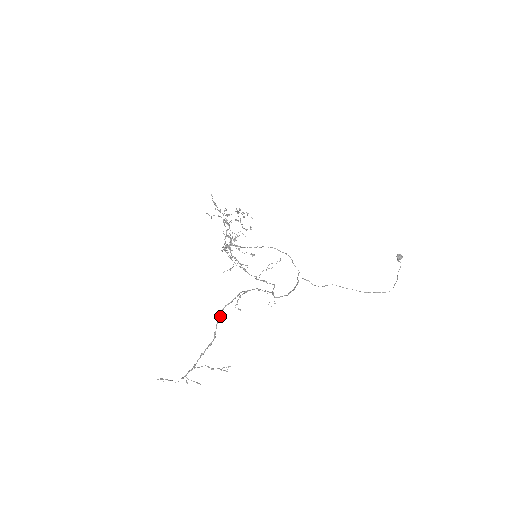
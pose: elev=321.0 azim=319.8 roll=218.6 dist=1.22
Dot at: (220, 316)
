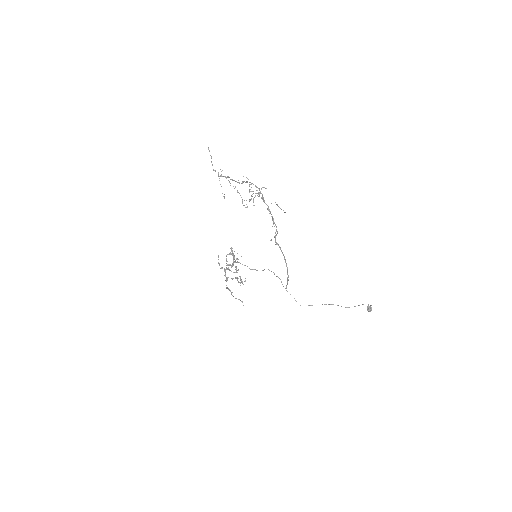
Dot at: occluded
